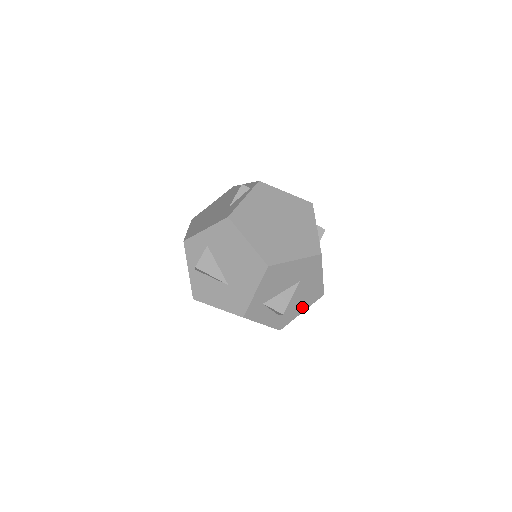
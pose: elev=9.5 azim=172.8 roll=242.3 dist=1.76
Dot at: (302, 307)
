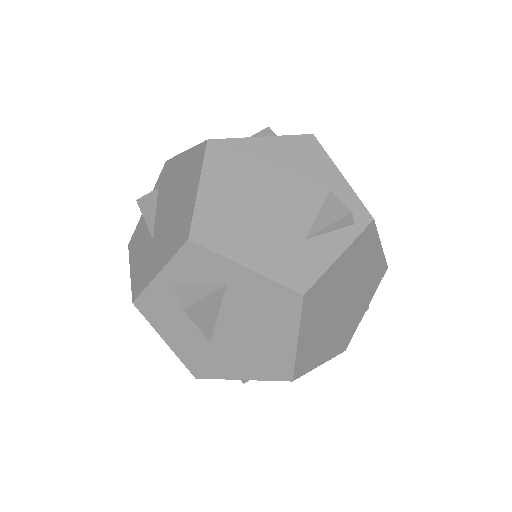
Dot at: occluded
